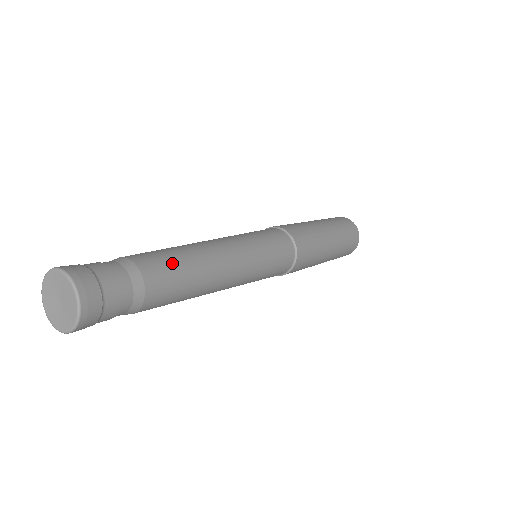
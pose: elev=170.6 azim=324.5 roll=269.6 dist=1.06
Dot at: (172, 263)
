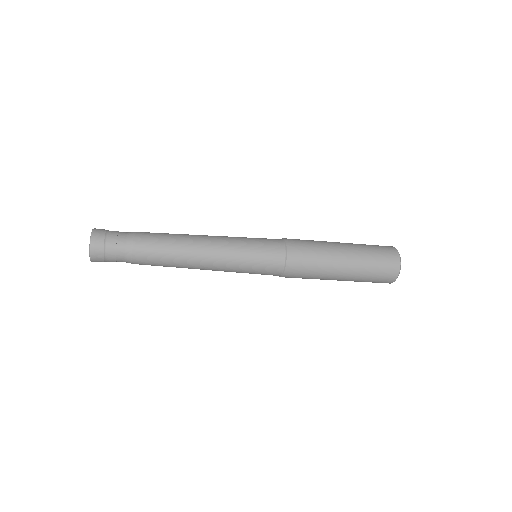
Dot at: (158, 245)
